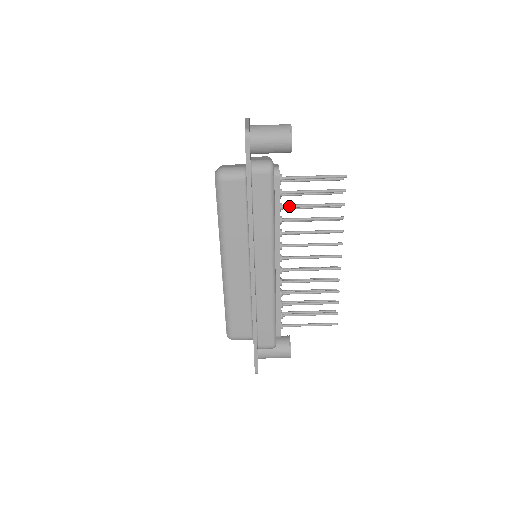
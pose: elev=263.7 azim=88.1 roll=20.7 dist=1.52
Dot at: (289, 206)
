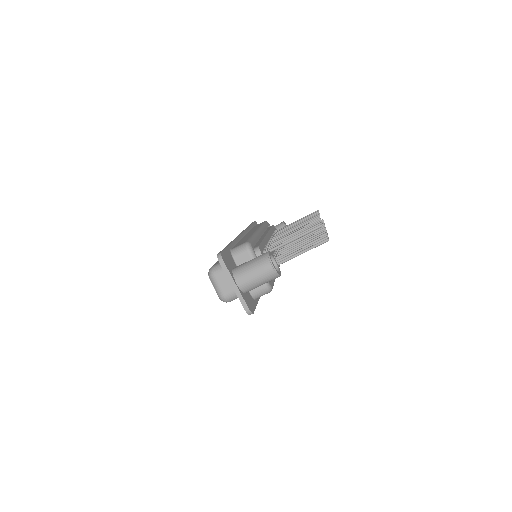
Dot at: occluded
